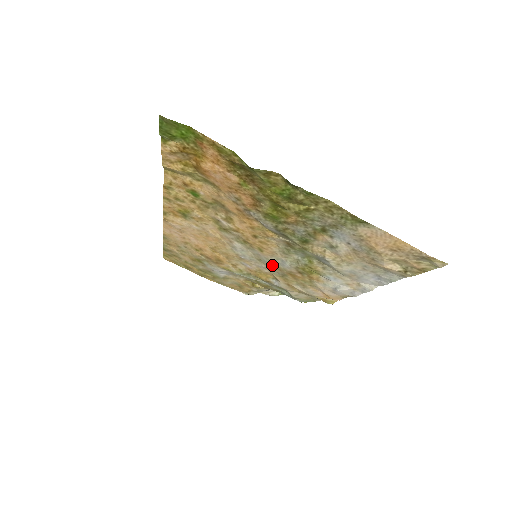
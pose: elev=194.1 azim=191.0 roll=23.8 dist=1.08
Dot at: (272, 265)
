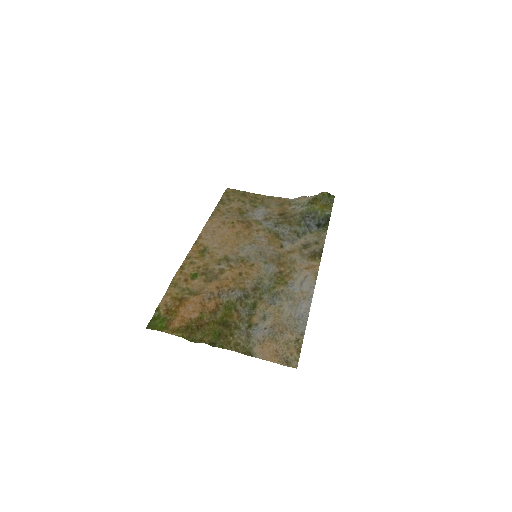
Dot at: (268, 259)
